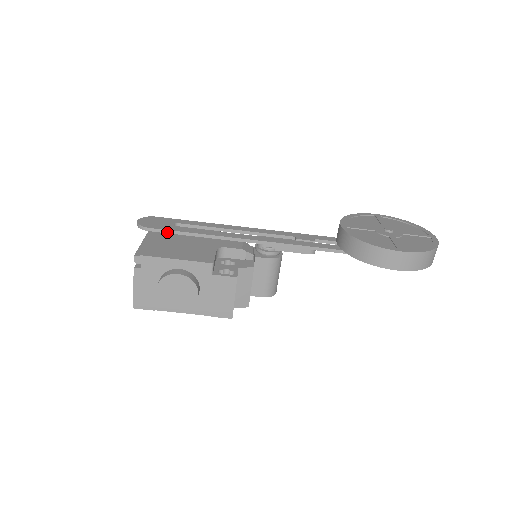
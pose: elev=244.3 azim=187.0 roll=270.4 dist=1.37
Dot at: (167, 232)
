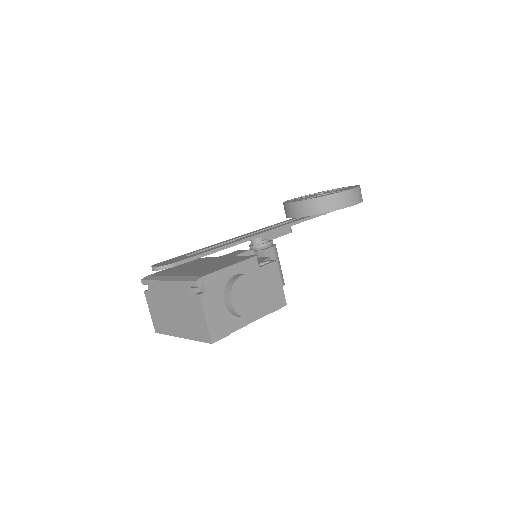
Dot at: (192, 259)
